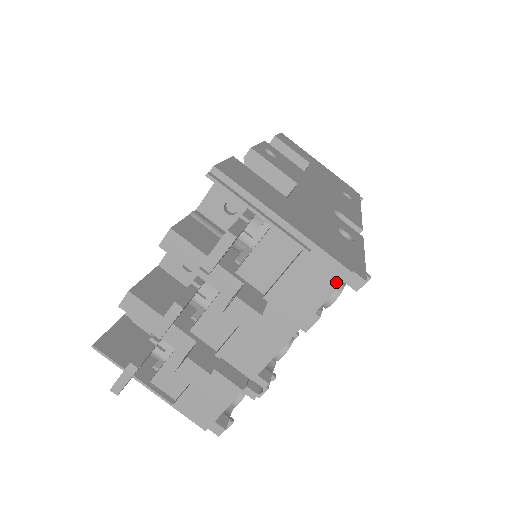
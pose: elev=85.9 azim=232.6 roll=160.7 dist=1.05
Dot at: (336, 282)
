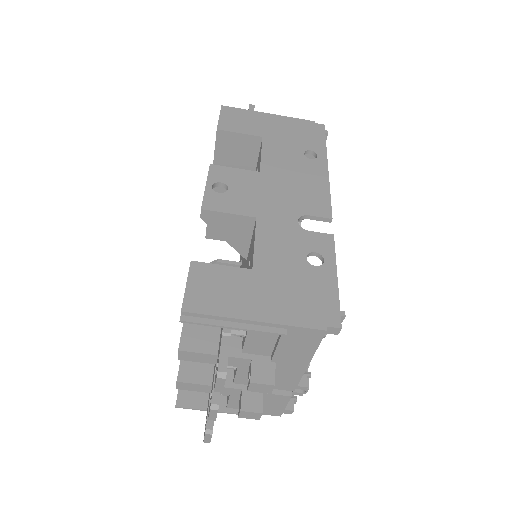
Dot at: (318, 338)
